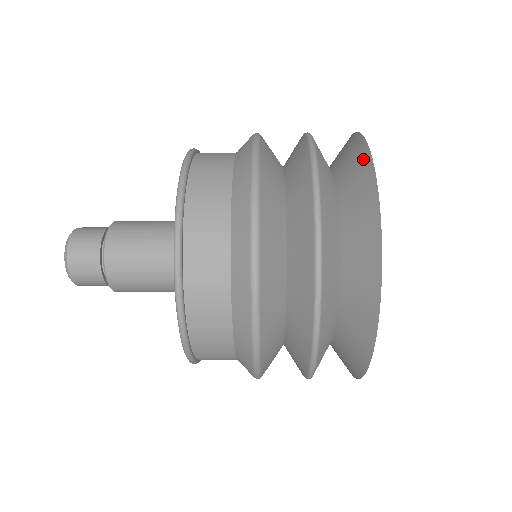
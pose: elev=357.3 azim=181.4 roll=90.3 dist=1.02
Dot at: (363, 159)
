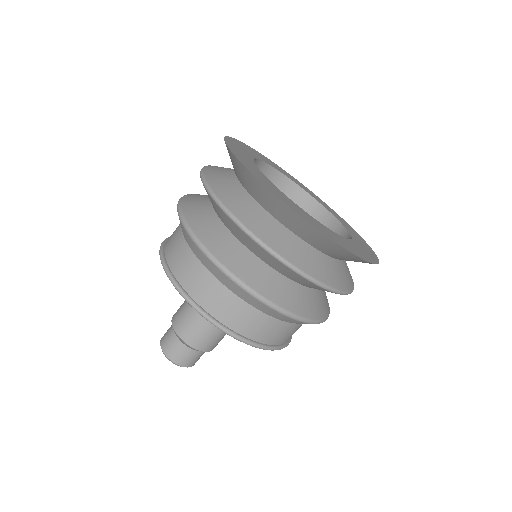
Dot at: (232, 157)
